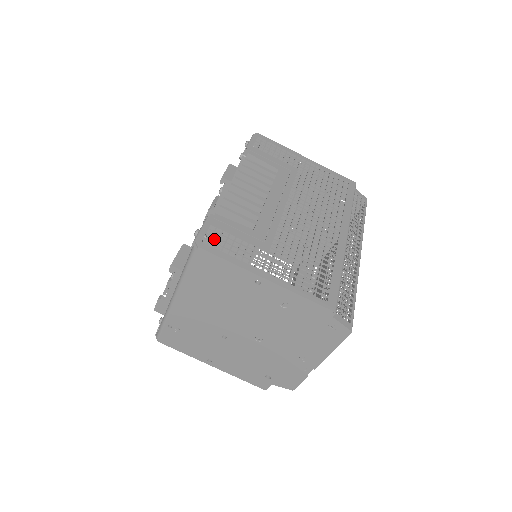
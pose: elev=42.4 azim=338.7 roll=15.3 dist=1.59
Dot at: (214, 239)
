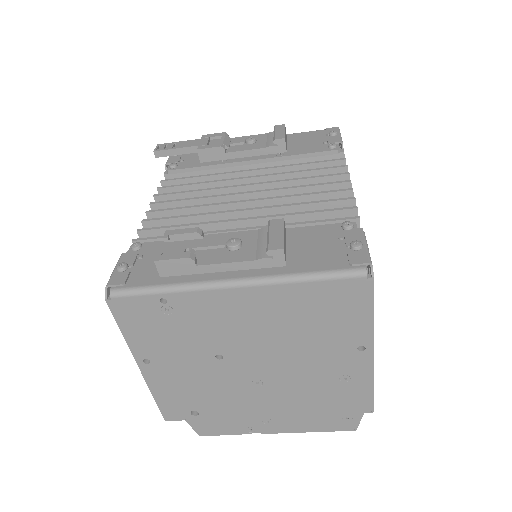
Dot at: occluded
